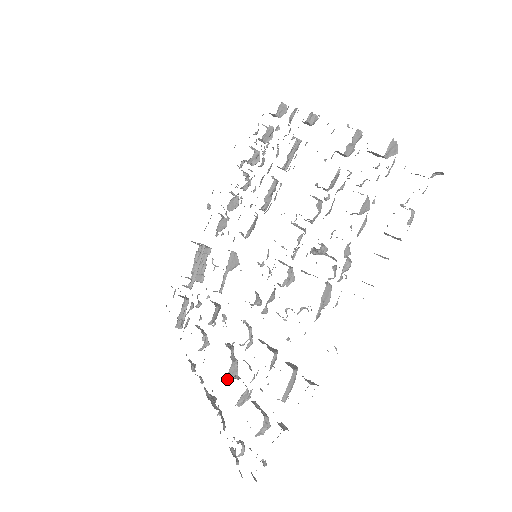
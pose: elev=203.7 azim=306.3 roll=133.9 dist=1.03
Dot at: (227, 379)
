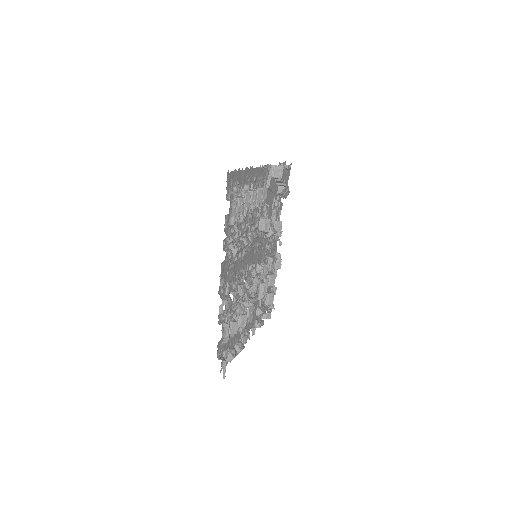
Dot at: occluded
